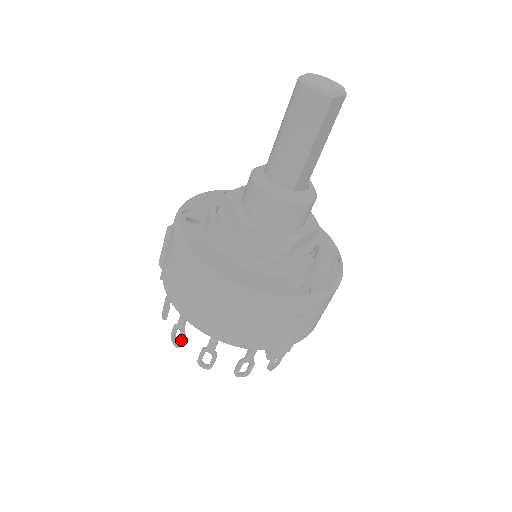
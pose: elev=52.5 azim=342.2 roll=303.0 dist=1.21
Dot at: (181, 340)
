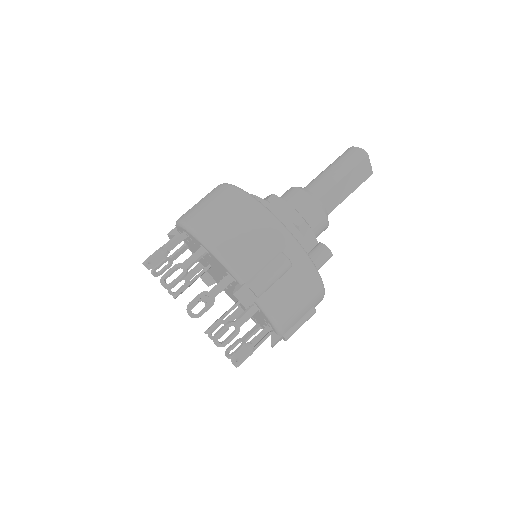
Dot at: (160, 258)
